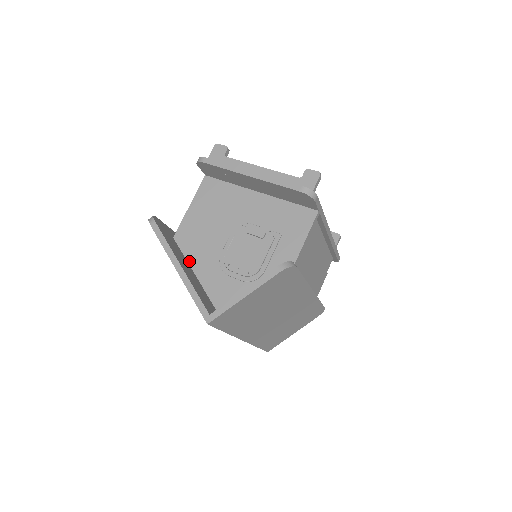
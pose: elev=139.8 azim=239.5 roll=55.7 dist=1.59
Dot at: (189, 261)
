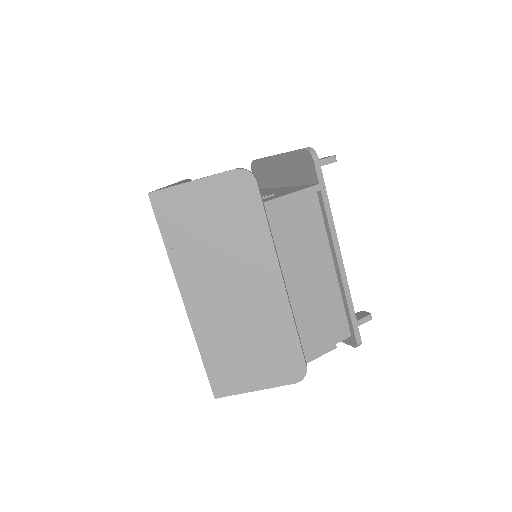
Dot at: occluded
